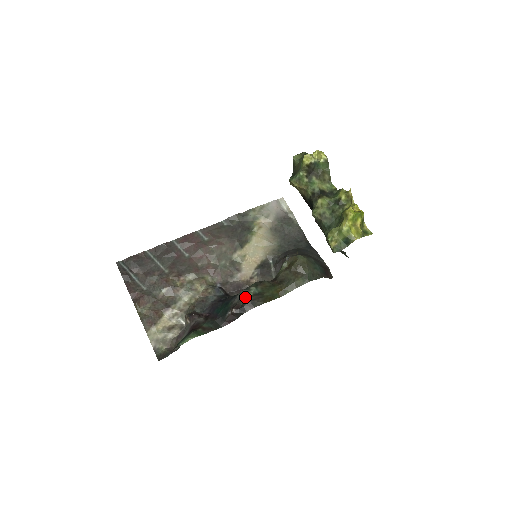
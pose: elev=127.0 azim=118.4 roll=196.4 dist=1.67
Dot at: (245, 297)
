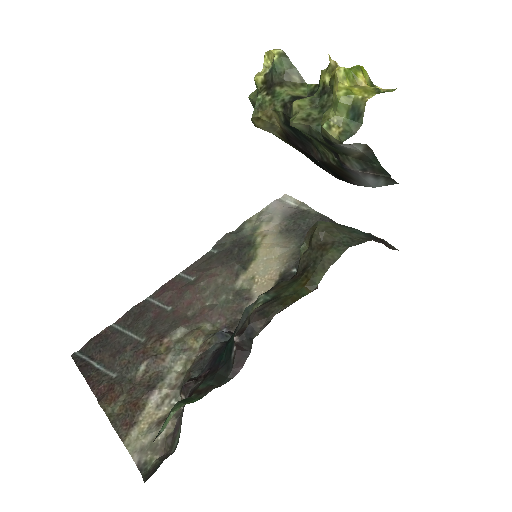
Dot at: occluded
